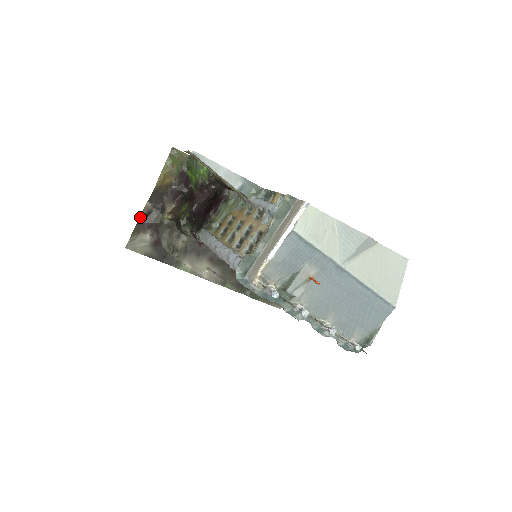
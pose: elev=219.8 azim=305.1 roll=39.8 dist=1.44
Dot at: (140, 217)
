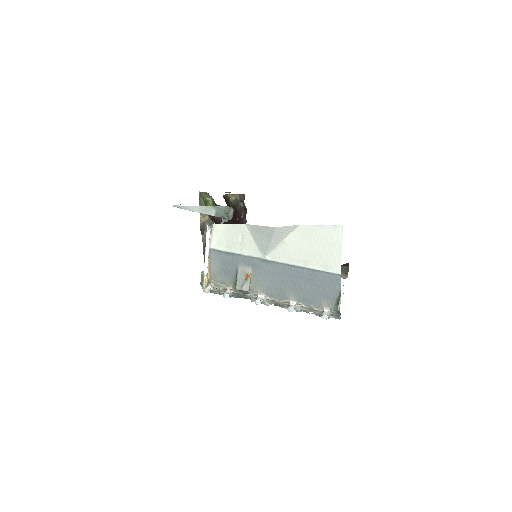
Dot at: (203, 247)
